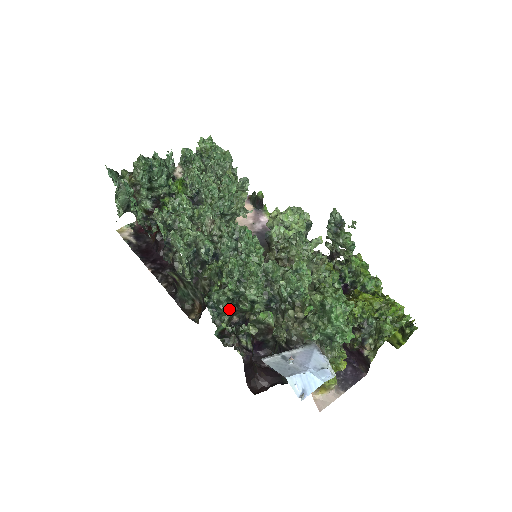
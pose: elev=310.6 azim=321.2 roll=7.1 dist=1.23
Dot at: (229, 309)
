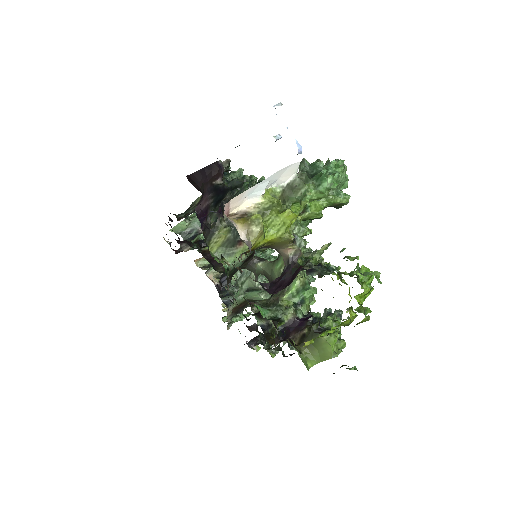
Dot at: occluded
